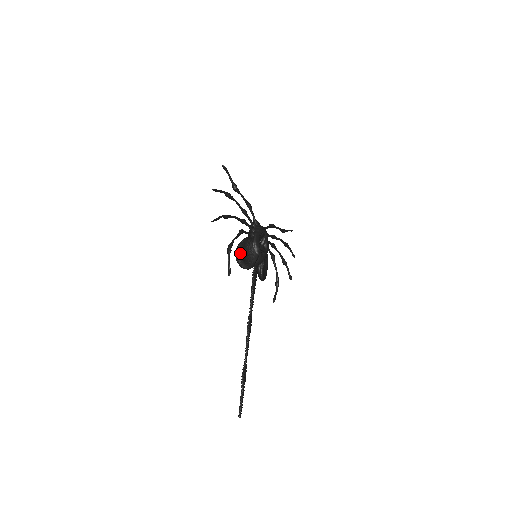
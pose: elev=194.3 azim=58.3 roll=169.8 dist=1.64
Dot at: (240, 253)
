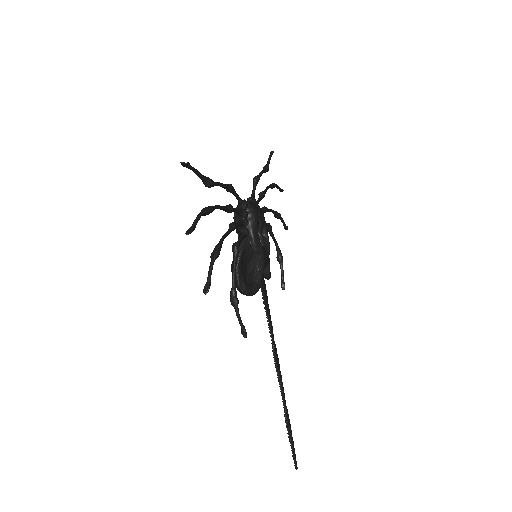
Dot at: (242, 280)
